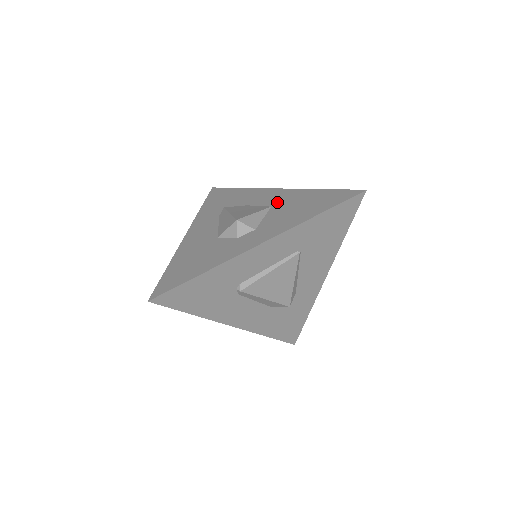
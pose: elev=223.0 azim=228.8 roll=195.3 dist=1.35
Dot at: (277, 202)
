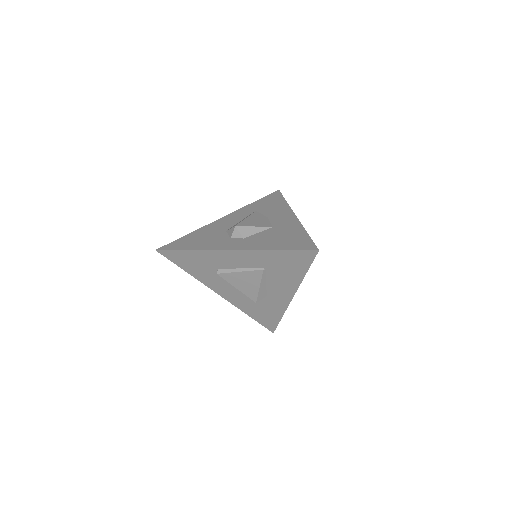
Dot at: (279, 226)
